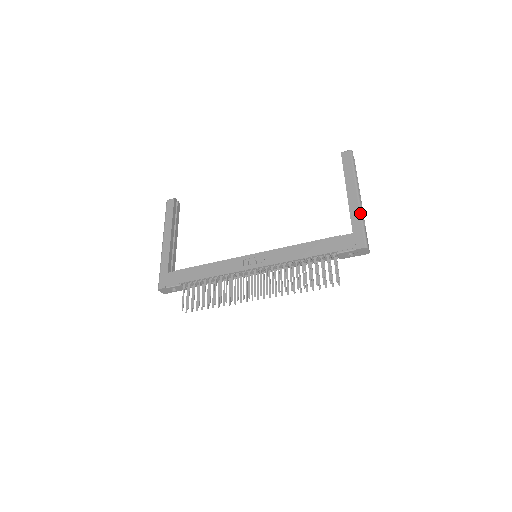
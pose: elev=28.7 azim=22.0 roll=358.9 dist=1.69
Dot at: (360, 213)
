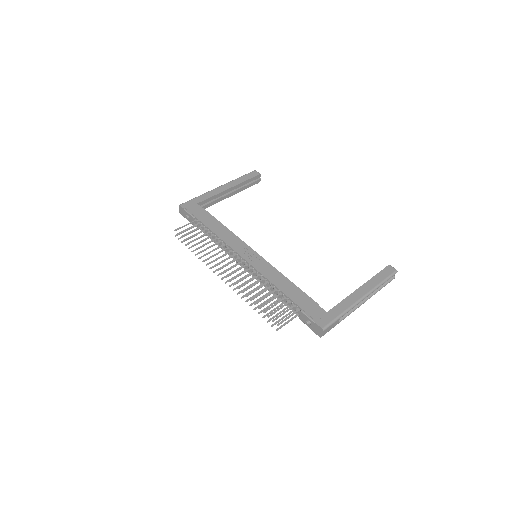
Dot at: (348, 308)
